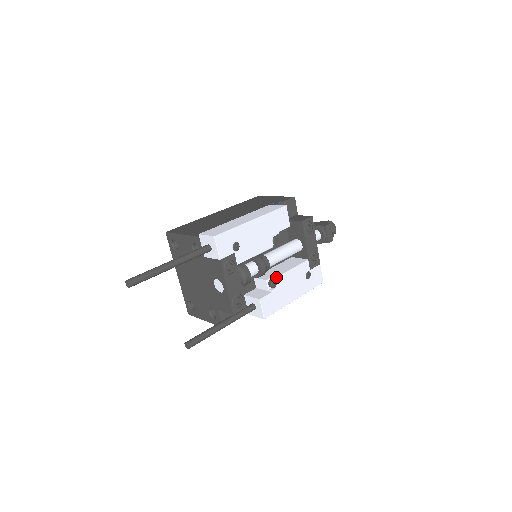
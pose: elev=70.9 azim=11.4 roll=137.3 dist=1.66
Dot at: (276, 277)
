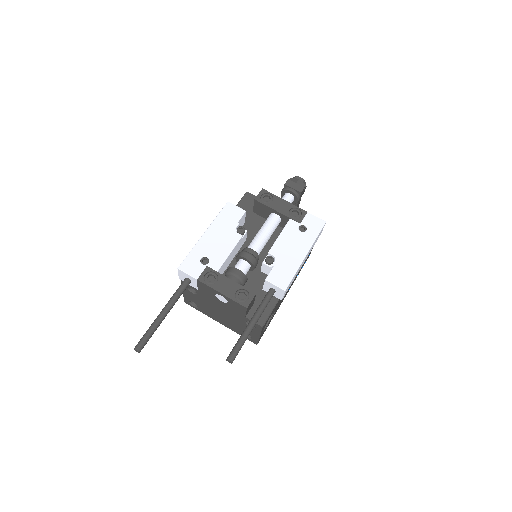
Dot at: (268, 253)
